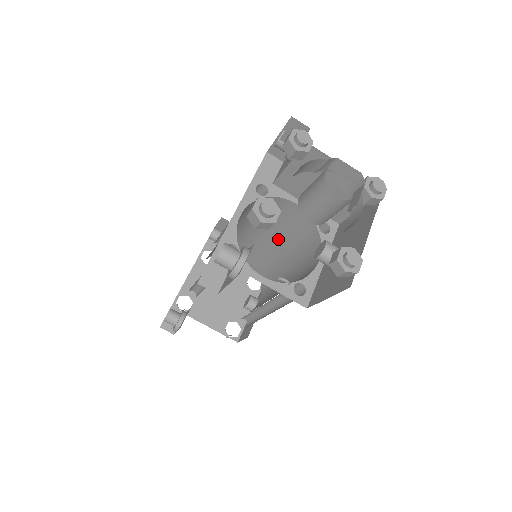
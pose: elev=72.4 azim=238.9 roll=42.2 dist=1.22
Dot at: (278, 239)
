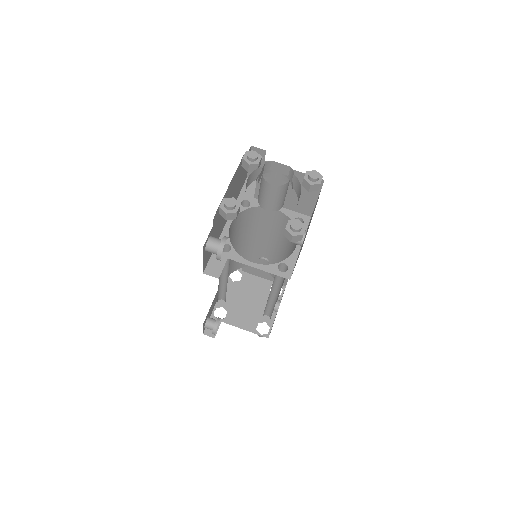
Dot at: (275, 243)
